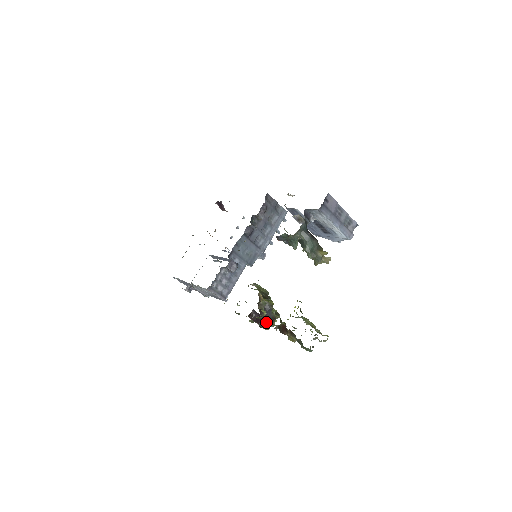
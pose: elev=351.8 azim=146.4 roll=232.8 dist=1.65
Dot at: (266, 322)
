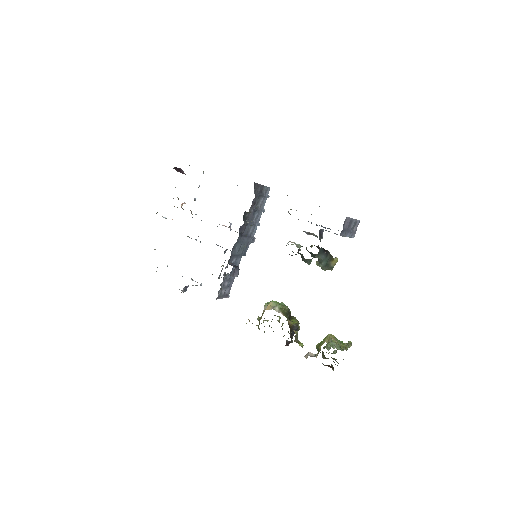
Dot at: (292, 336)
